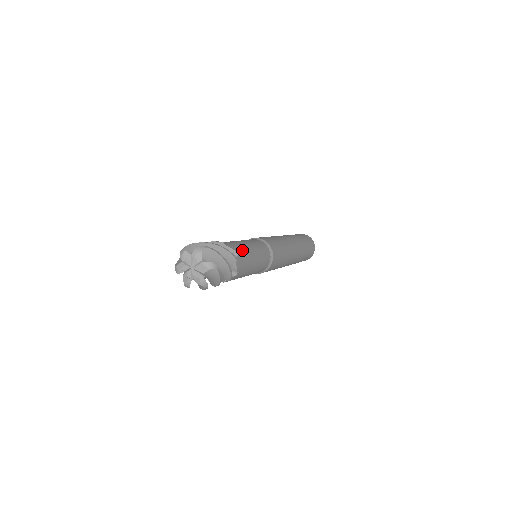
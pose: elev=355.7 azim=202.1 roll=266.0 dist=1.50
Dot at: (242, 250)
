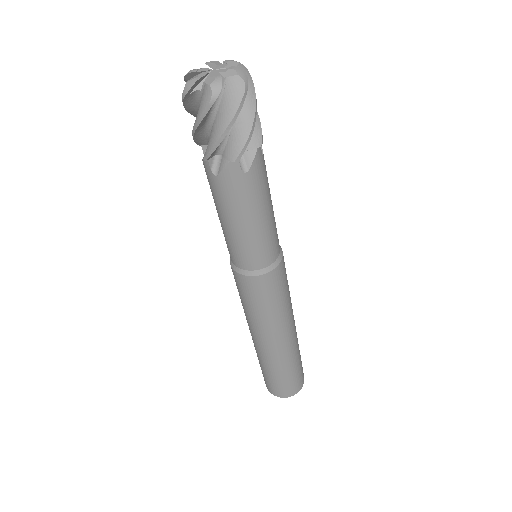
Dot at: occluded
